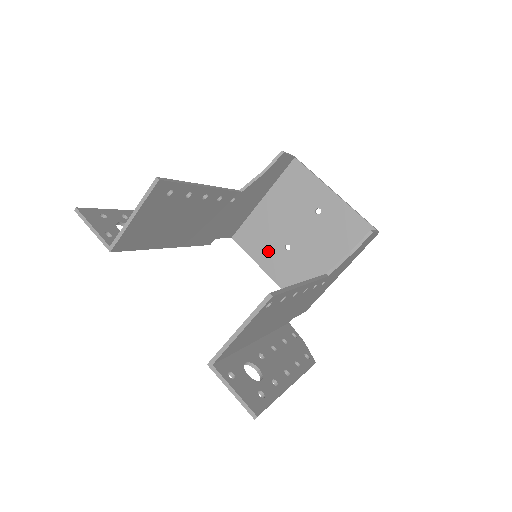
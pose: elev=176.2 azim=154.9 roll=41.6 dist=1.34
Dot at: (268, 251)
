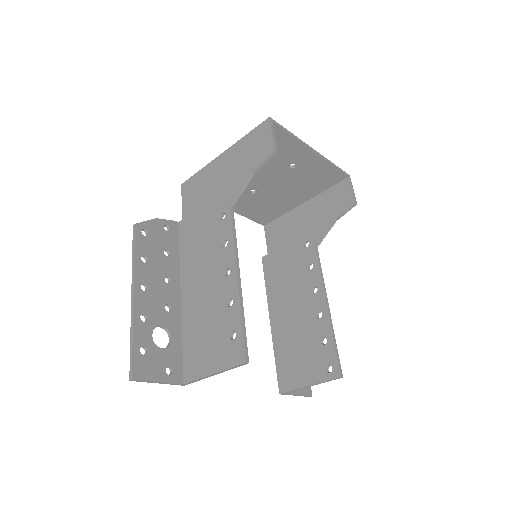
Dot at: occluded
